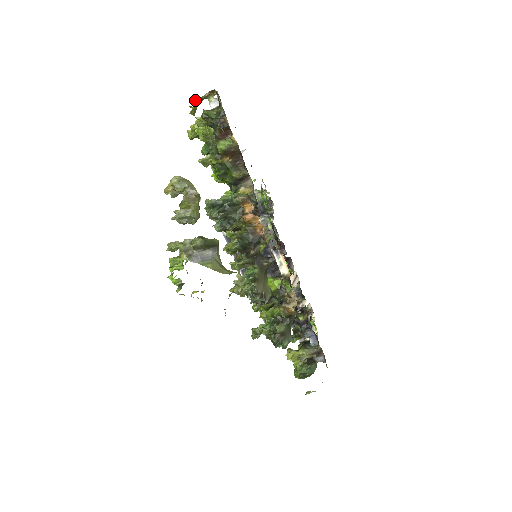
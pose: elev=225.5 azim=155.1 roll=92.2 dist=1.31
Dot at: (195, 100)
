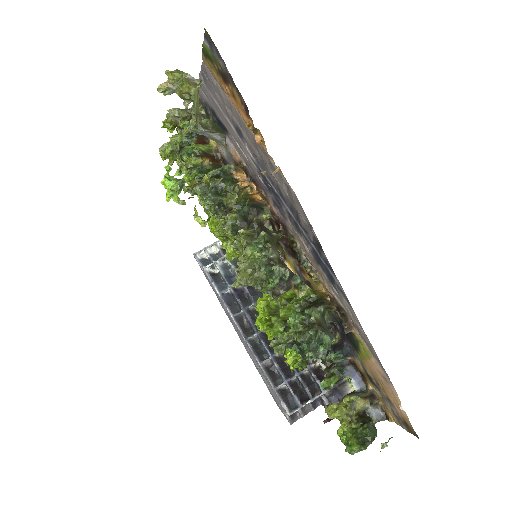
Dot at: occluded
